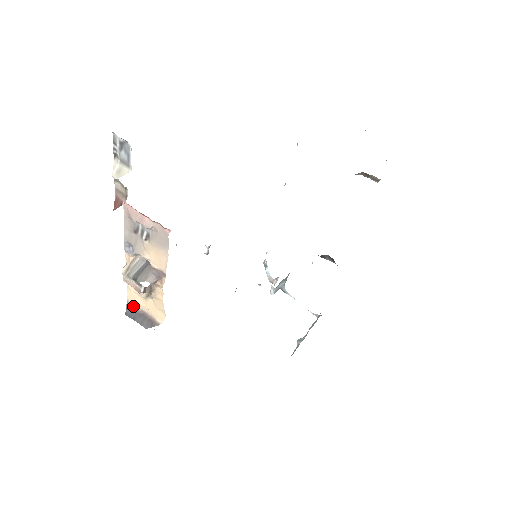
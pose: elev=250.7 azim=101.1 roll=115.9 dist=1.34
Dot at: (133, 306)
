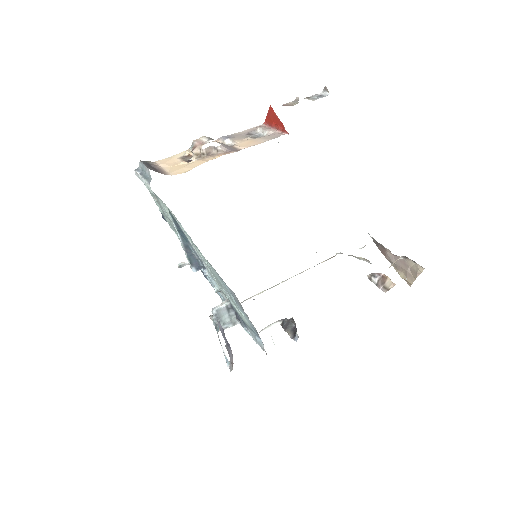
Dot at: (155, 164)
